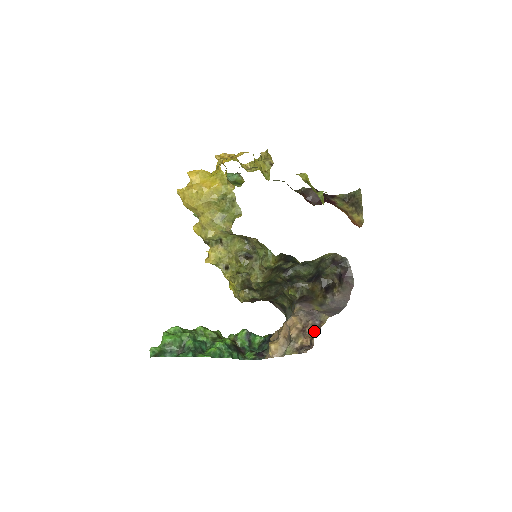
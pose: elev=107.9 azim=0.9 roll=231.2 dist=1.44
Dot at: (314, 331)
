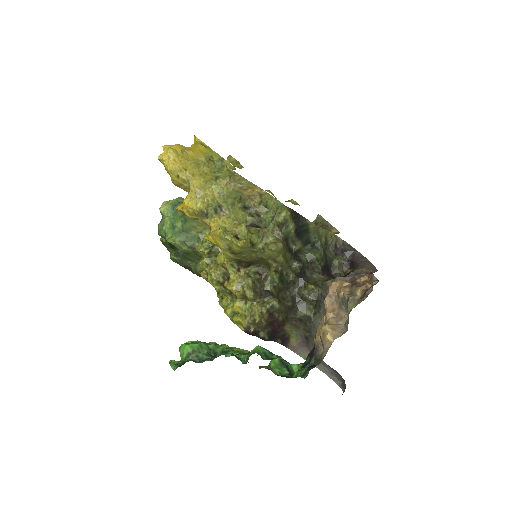
Dot at: (367, 277)
